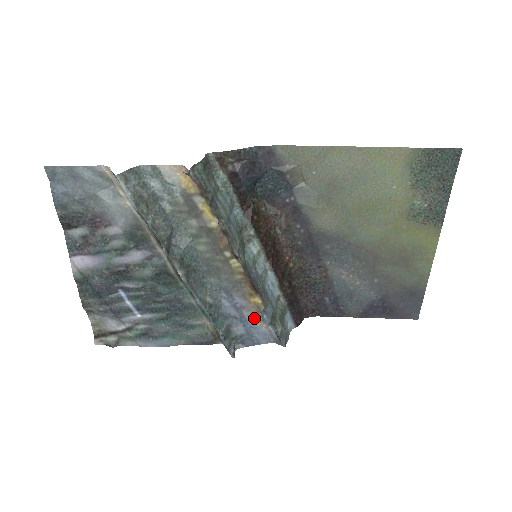
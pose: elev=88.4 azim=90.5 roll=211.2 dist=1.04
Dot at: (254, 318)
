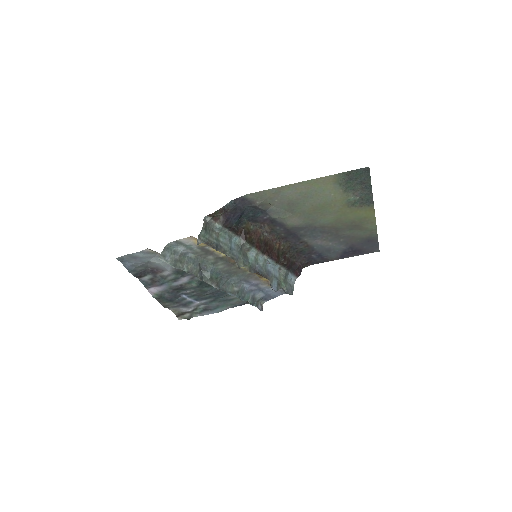
Dot at: (267, 287)
